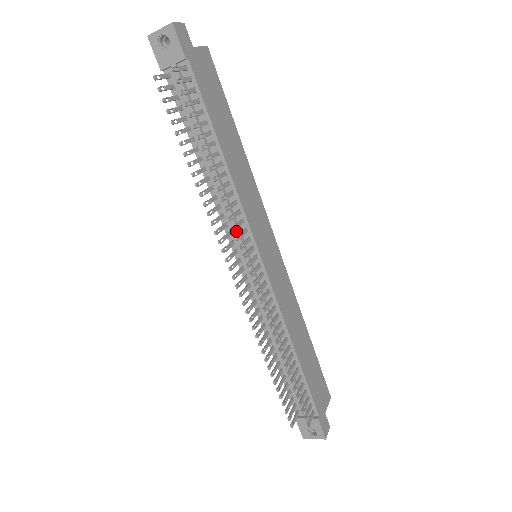
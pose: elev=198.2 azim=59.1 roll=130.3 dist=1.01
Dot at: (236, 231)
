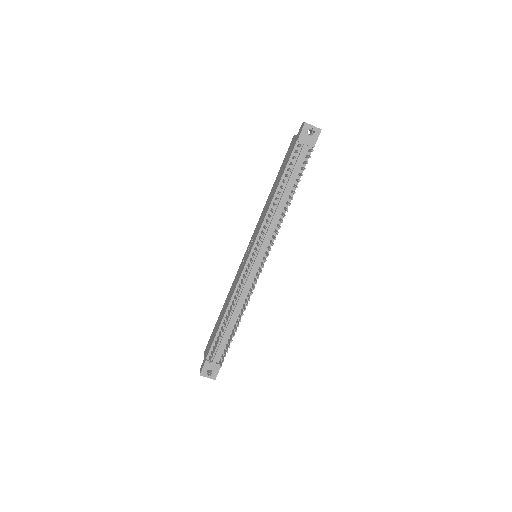
Dot at: (266, 239)
